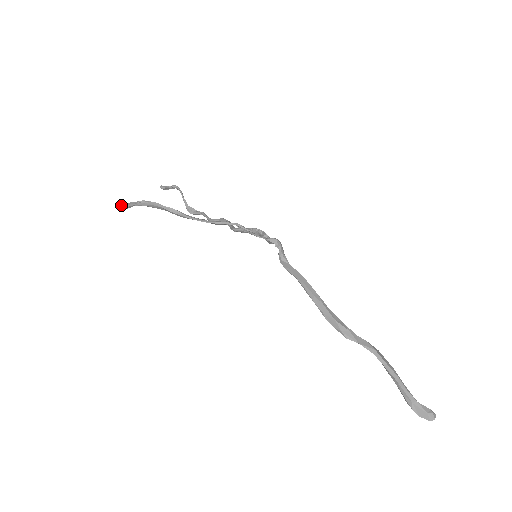
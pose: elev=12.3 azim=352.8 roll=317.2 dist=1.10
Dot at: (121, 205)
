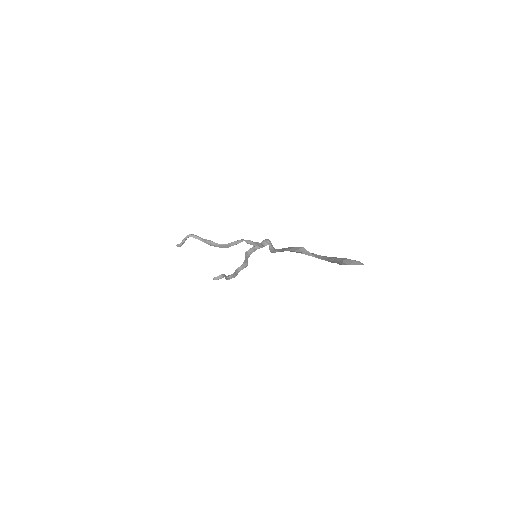
Dot at: (179, 244)
